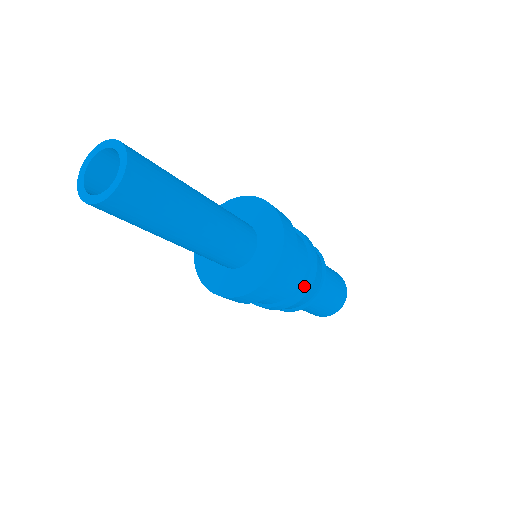
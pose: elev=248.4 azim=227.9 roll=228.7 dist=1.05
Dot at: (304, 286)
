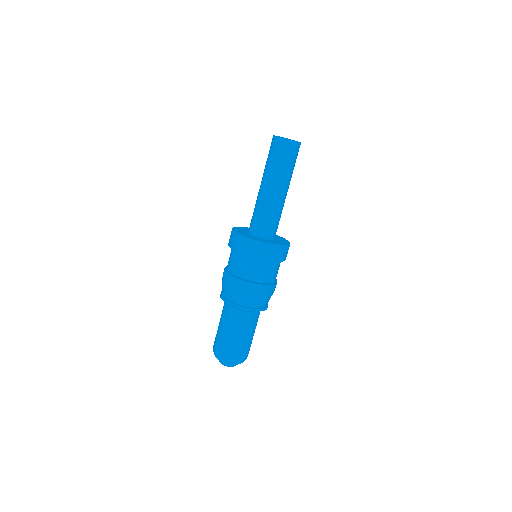
Dot at: (259, 285)
